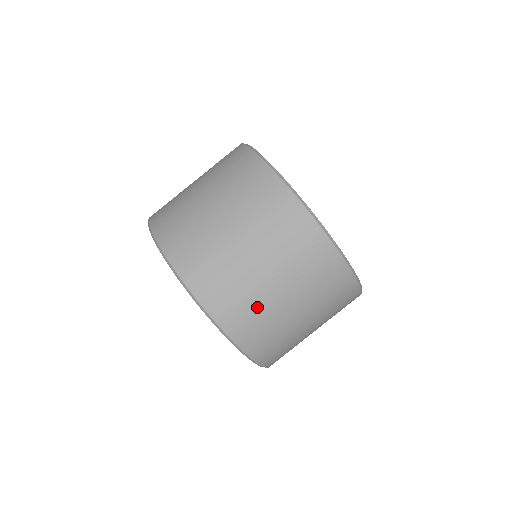
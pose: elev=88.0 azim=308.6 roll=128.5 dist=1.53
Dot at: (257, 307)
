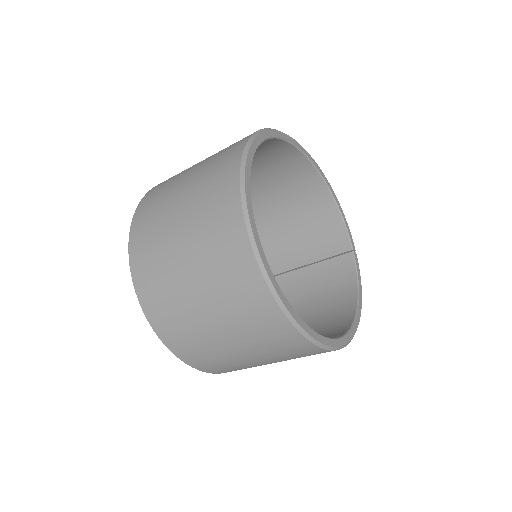
Dot at: (212, 353)
